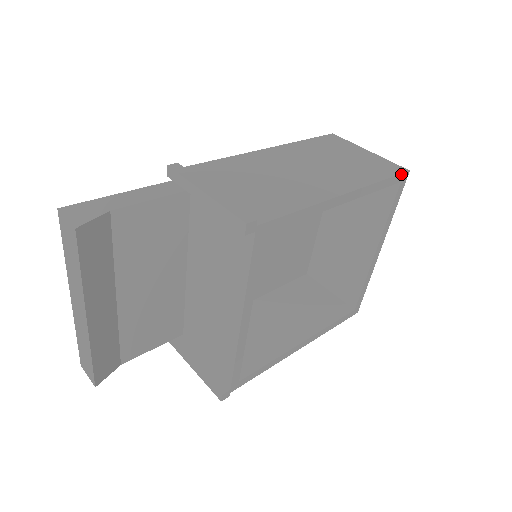
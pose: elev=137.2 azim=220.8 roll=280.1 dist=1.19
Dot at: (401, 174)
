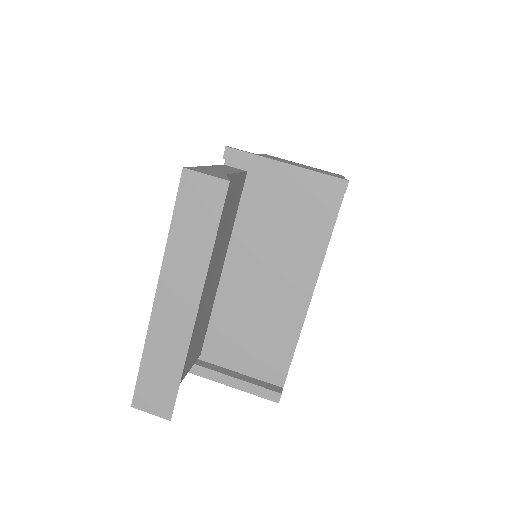
Dot at: occluded
